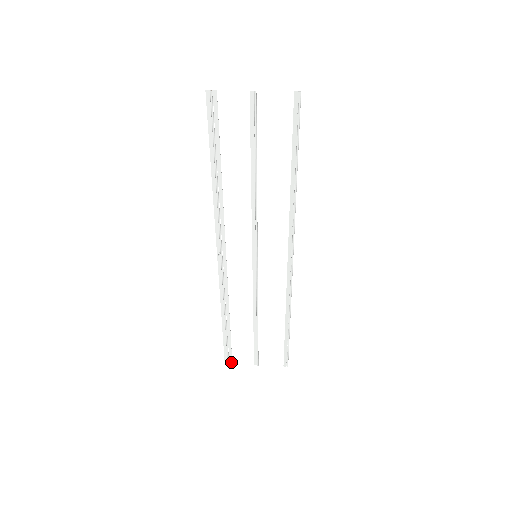
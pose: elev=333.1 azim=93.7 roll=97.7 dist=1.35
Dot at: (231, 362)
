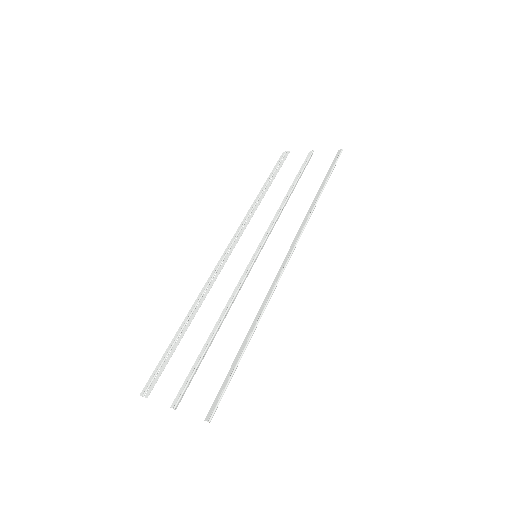
Dot at: (148, 395)
